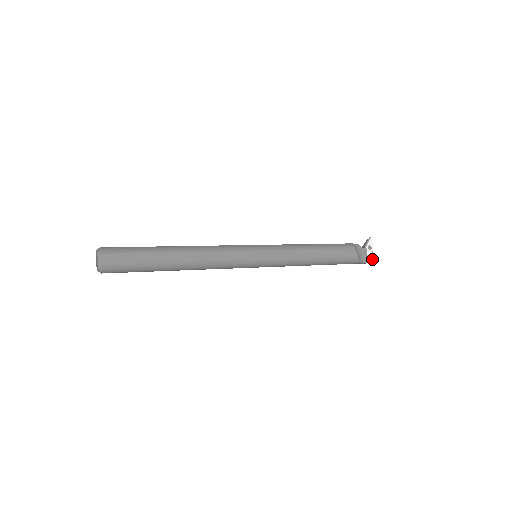
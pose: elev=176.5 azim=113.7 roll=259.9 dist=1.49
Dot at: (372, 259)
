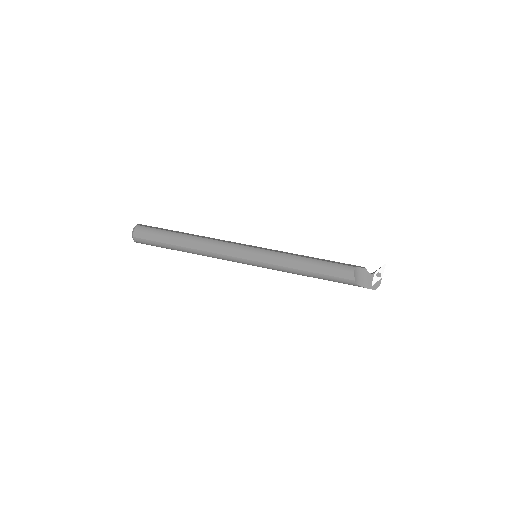
Dot at: (377, 287)
